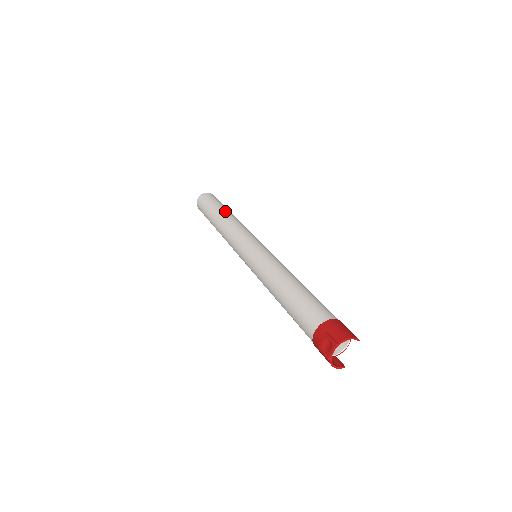
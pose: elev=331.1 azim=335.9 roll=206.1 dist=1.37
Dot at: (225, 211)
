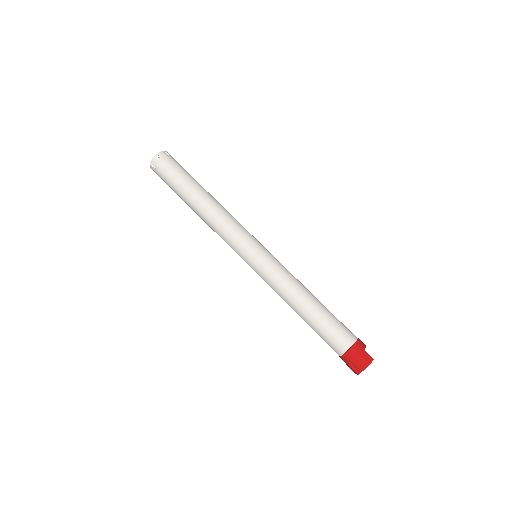
Dot at: (194, 198)
